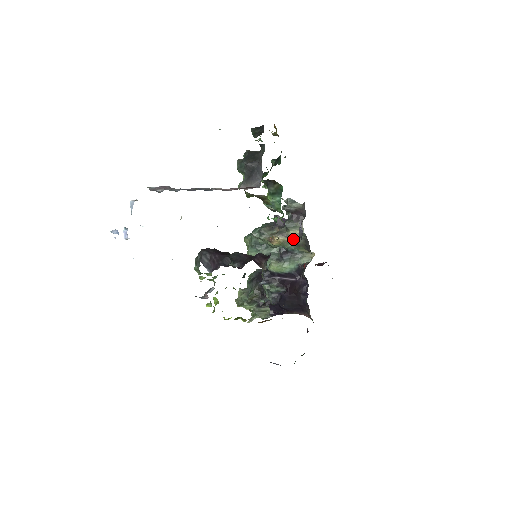
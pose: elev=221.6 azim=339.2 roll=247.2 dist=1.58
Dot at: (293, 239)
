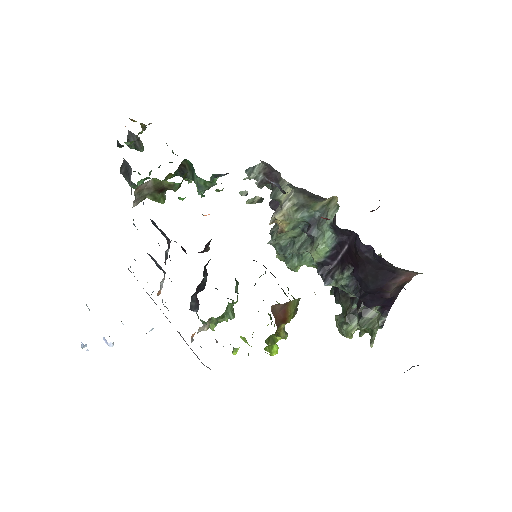
Dot at: (291, 204)
